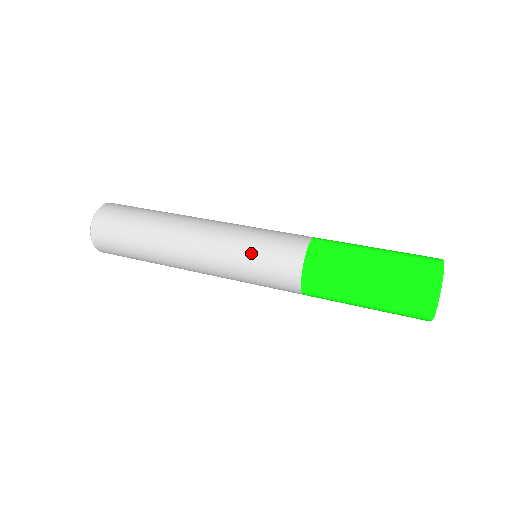
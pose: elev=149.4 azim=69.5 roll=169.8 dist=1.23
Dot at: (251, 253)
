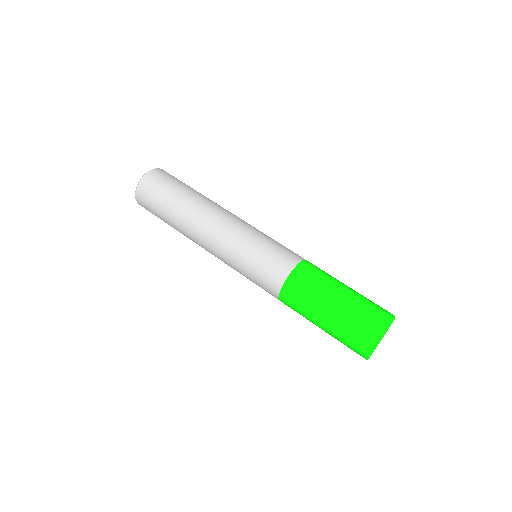
Dot at: (257, 246)
